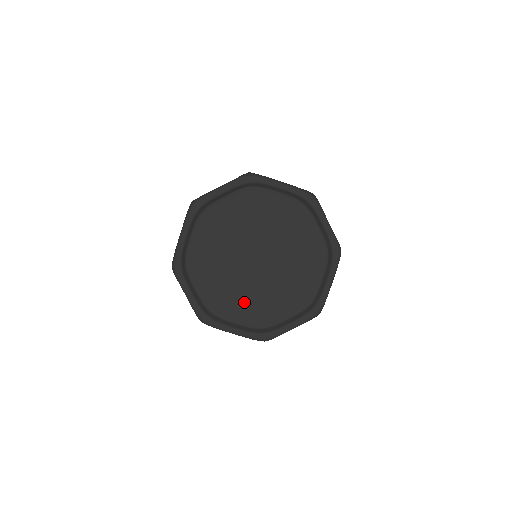
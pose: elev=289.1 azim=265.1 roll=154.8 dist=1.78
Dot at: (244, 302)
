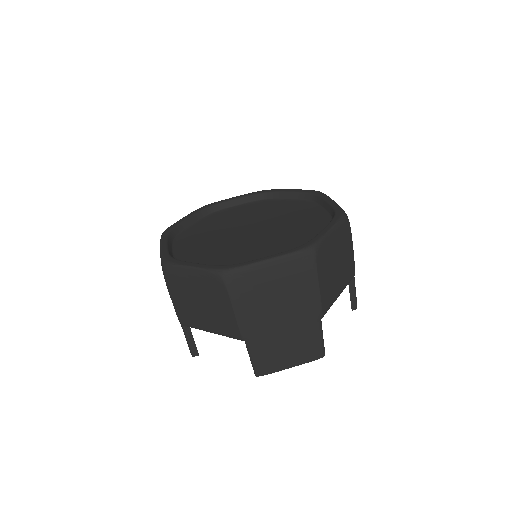
Dot at: (263, 251)
